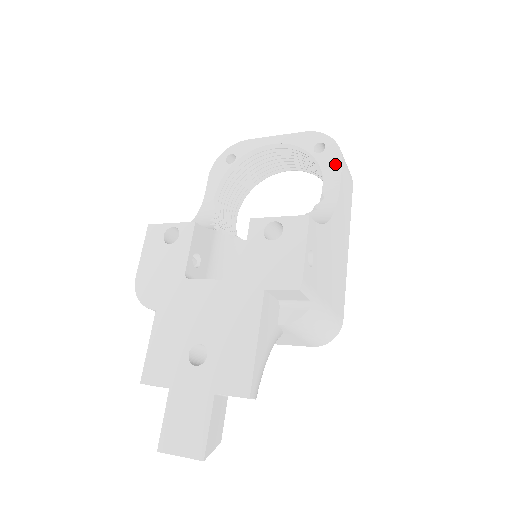
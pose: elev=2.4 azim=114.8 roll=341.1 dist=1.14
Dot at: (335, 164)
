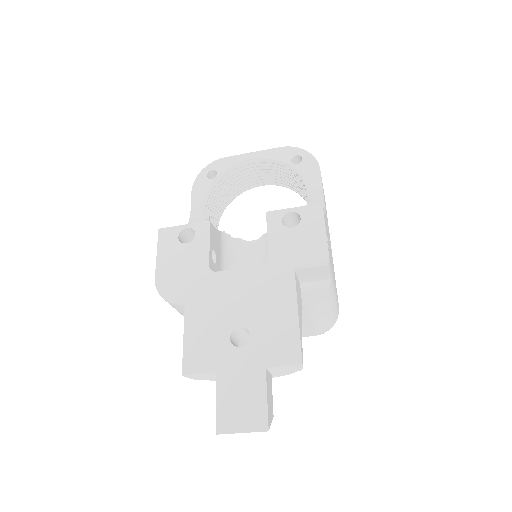
Dot at: (314, 172)
